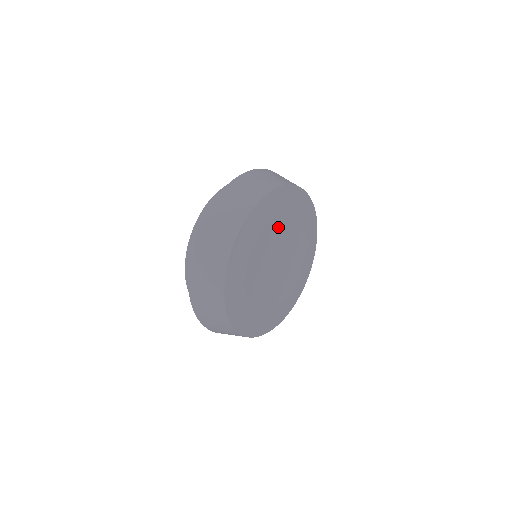
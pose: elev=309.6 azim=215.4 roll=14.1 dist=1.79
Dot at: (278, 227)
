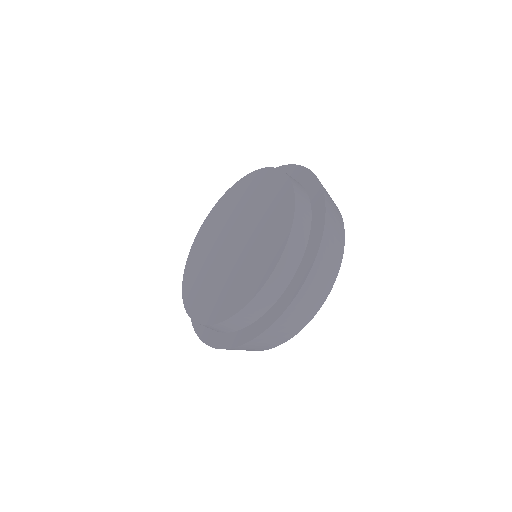
Dot at: occluded
